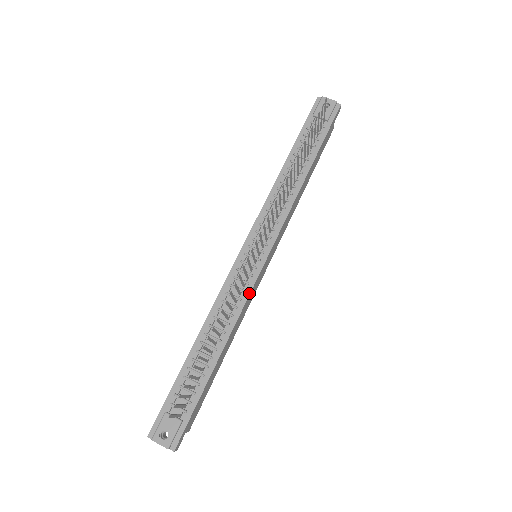
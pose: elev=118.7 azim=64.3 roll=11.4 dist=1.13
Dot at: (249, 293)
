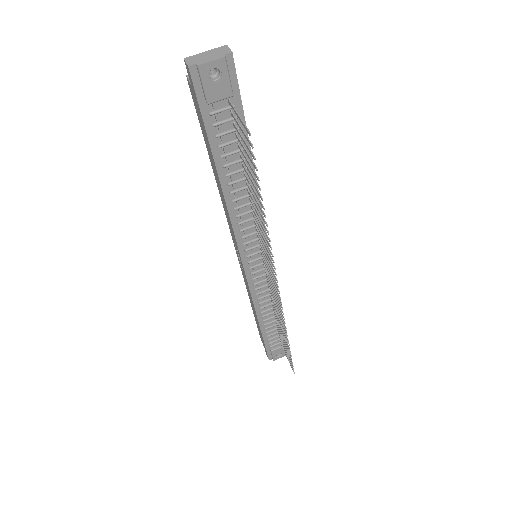
Dot at: occluded
